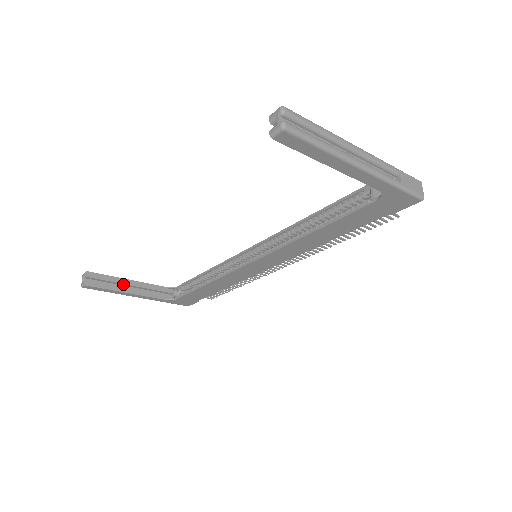
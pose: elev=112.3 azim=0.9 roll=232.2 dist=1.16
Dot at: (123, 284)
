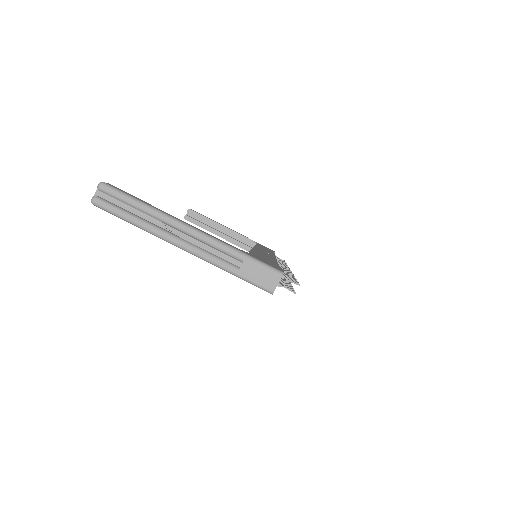
Dot at: (215, 226)
